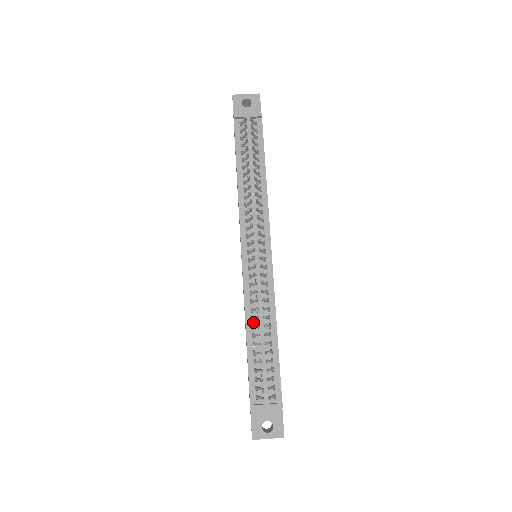
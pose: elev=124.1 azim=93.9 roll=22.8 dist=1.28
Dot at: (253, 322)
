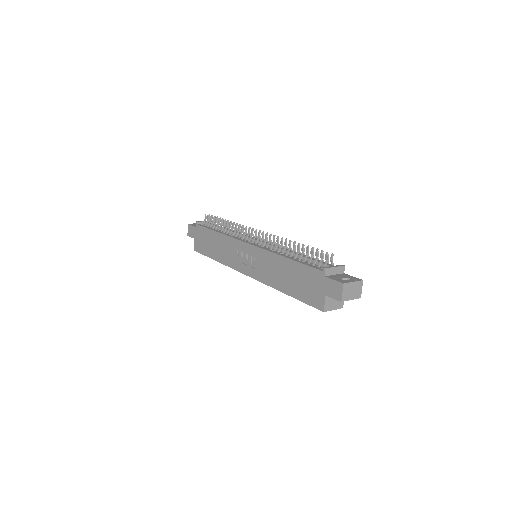
Dot at: (284, 254)
